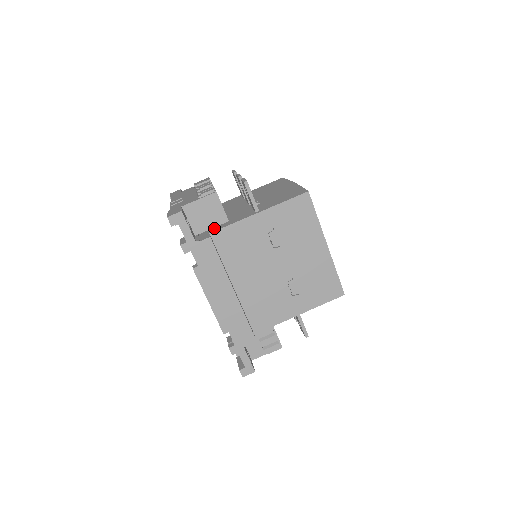
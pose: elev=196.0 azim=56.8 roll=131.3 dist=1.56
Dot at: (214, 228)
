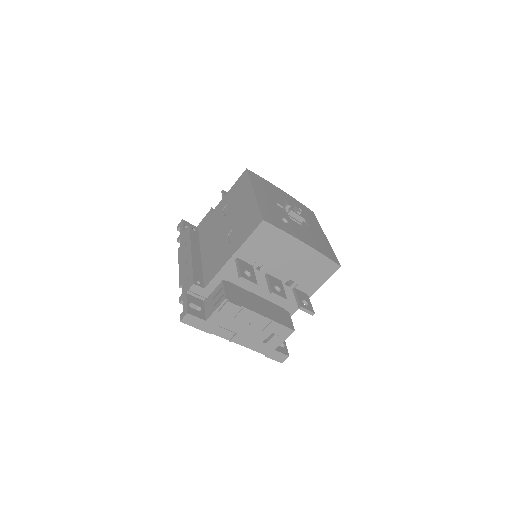
Dot at: occluded
